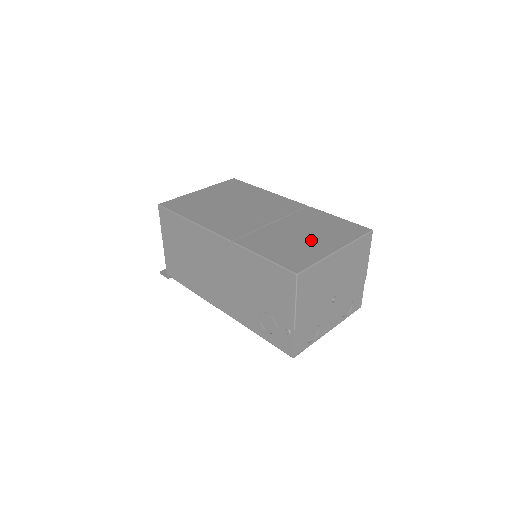
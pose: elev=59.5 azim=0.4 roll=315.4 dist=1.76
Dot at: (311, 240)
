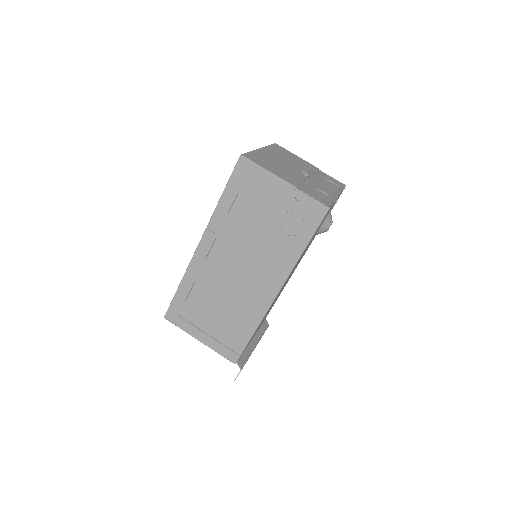
Dot at: occluded
